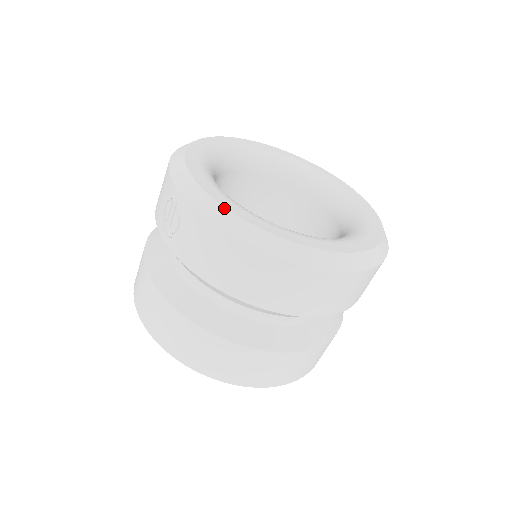
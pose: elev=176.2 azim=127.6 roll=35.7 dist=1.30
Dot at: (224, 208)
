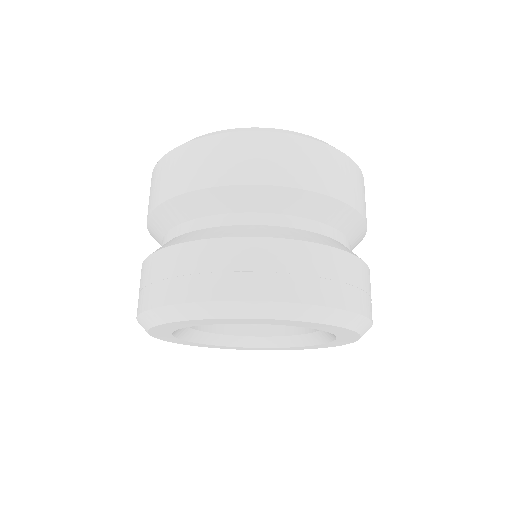
Dot at: occluded
